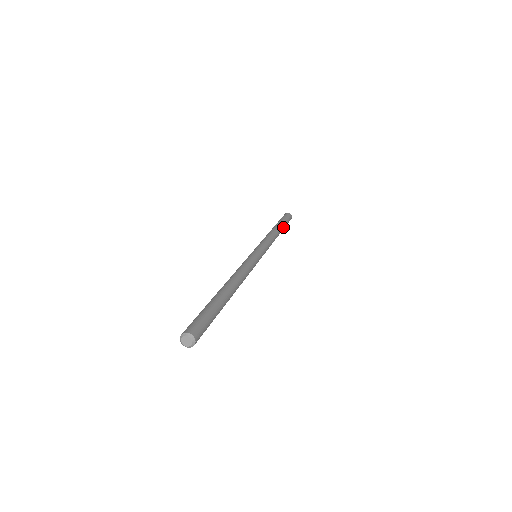
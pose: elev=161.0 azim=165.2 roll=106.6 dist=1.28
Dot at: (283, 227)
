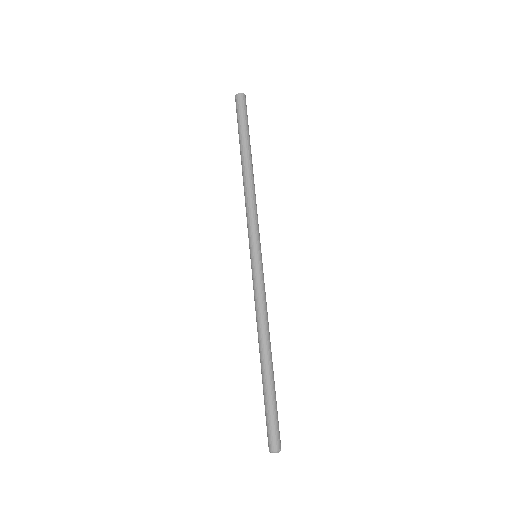
Dot at: (250, 147)
